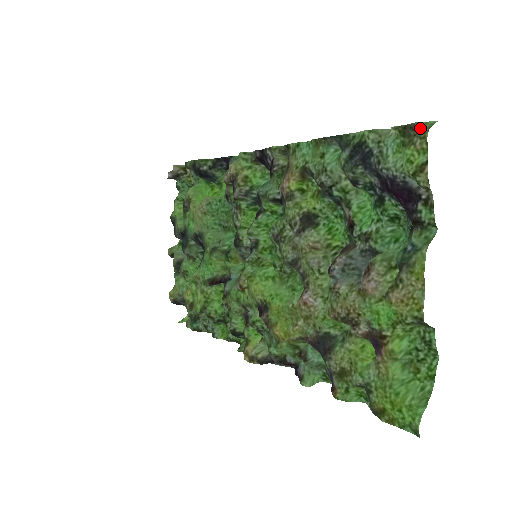
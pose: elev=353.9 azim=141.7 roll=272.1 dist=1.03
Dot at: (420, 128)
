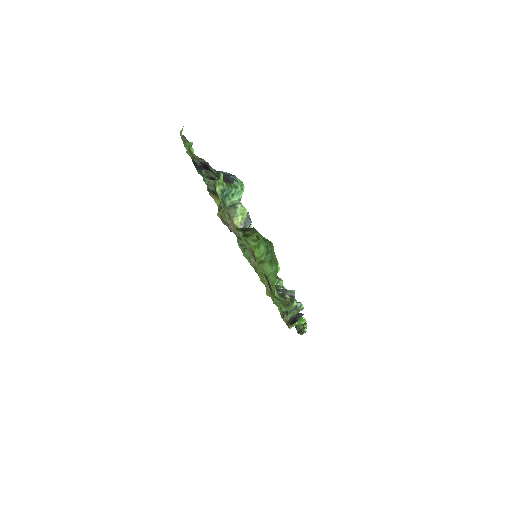
Dot at: (181, 134)
